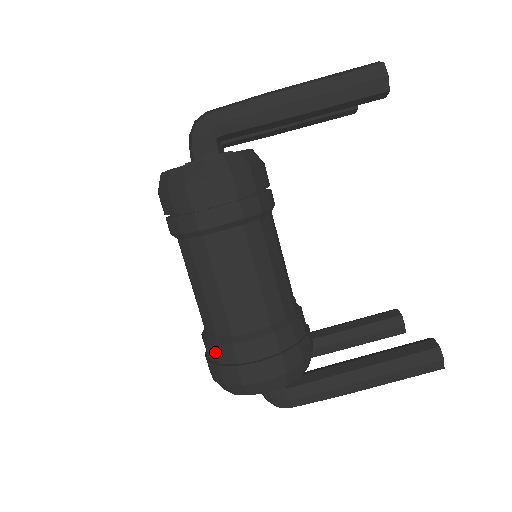
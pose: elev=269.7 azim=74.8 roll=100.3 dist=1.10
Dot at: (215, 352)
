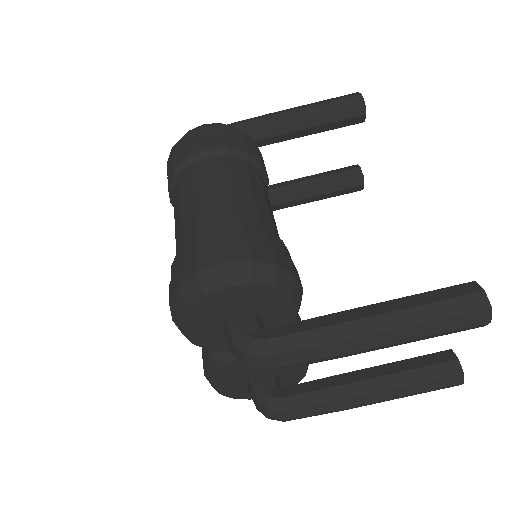
Dot at: (177, 260)
